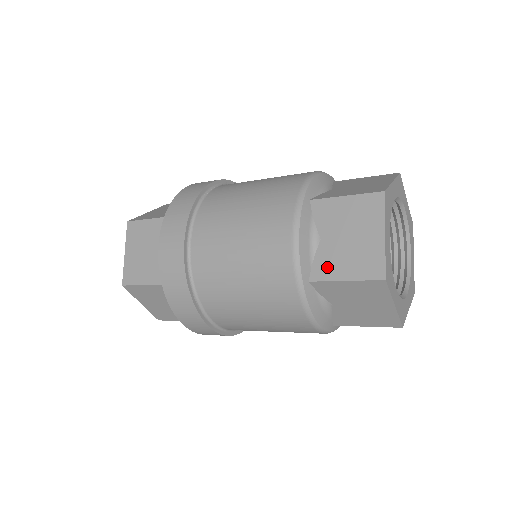
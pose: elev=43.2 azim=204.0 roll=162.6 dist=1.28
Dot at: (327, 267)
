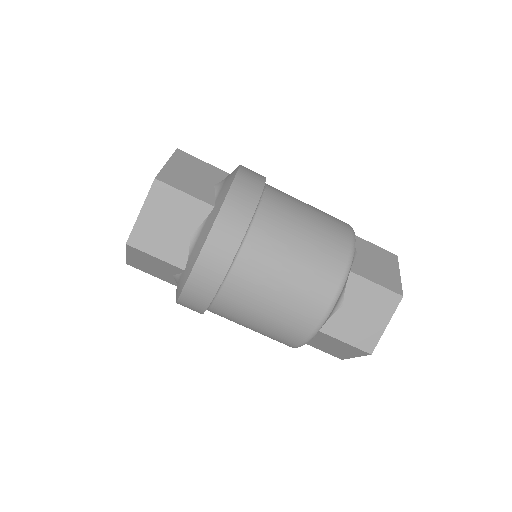
Dot at: (364, 270)
